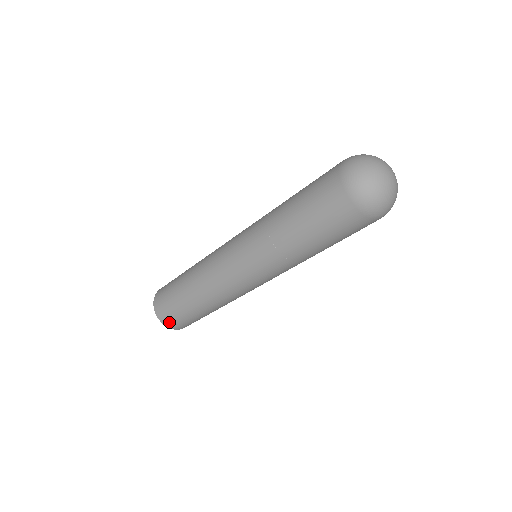
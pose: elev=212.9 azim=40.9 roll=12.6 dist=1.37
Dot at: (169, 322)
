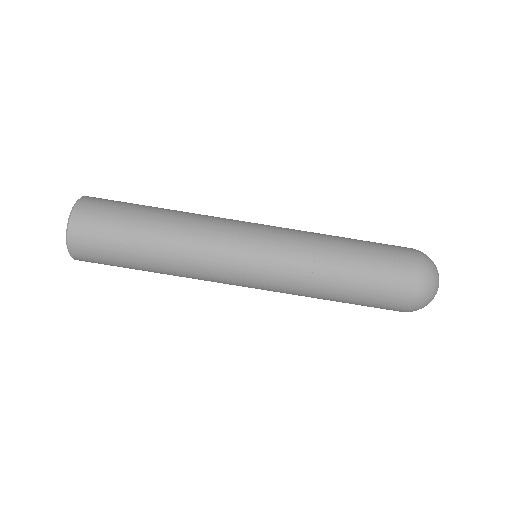
Dot at: (81, 249)
